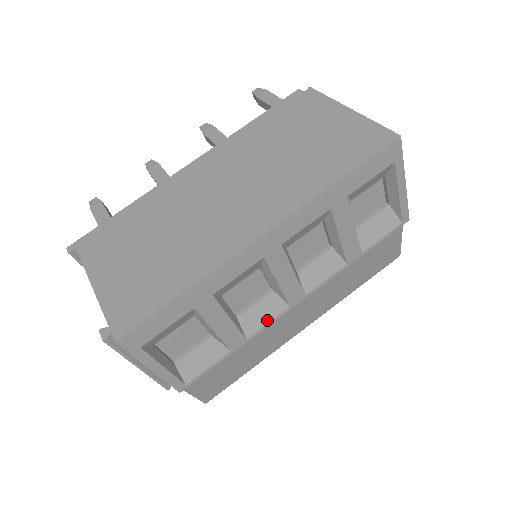
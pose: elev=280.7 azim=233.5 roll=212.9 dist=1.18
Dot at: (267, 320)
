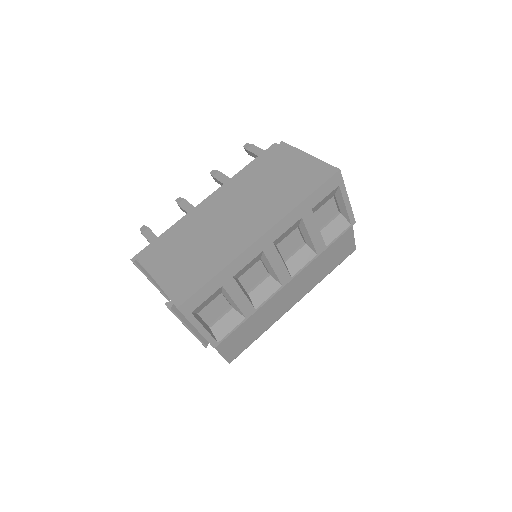
Dot at: (268, 295)
